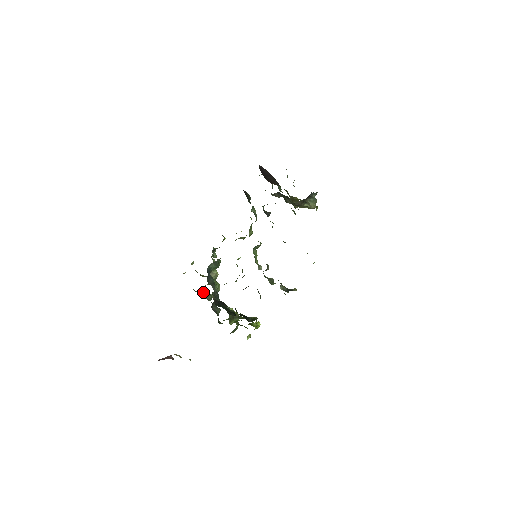
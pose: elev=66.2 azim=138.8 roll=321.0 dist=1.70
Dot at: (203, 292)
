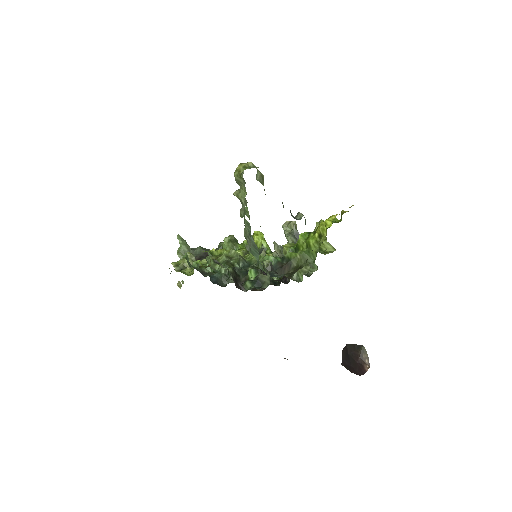
Dot at: (182, 253)
